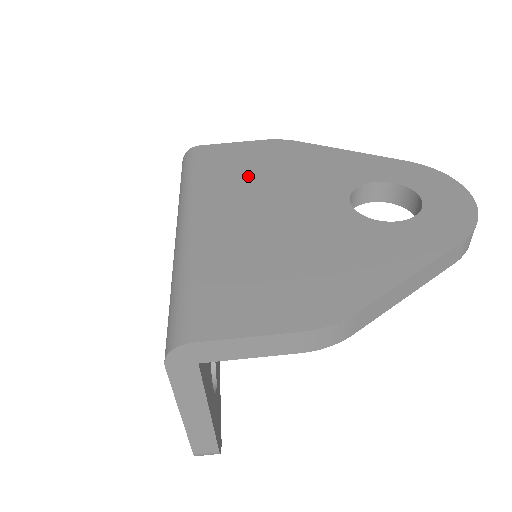
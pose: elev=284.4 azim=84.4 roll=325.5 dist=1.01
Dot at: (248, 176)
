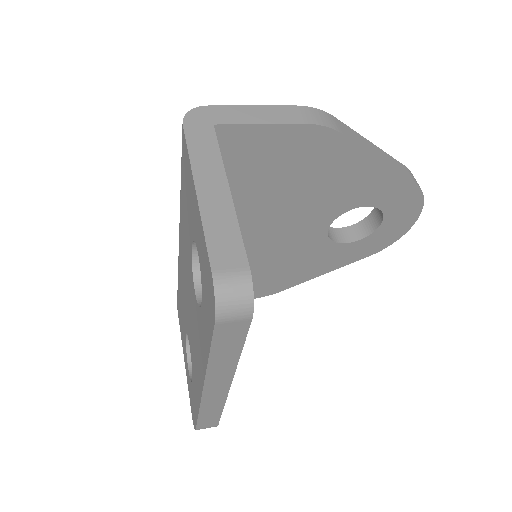
Dot at: occluded
